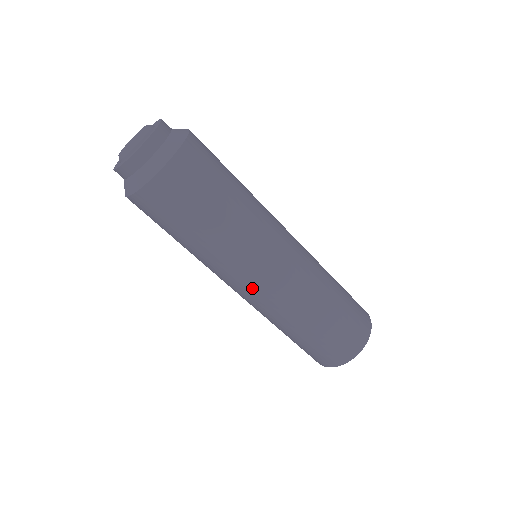
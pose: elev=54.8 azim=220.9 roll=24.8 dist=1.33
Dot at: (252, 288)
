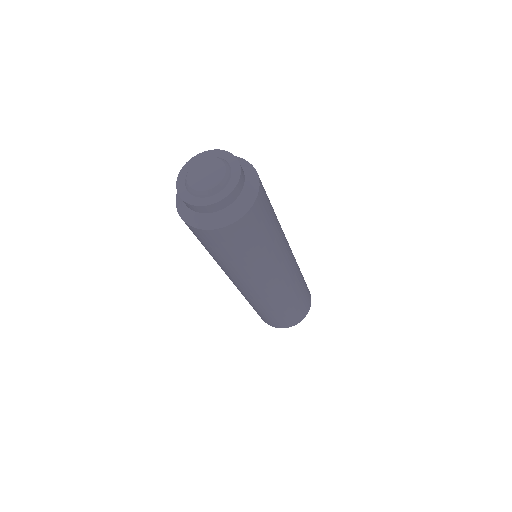
Dot at: (279, 279)
